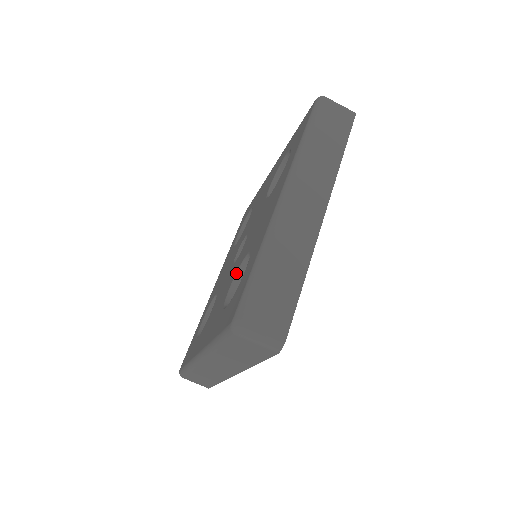
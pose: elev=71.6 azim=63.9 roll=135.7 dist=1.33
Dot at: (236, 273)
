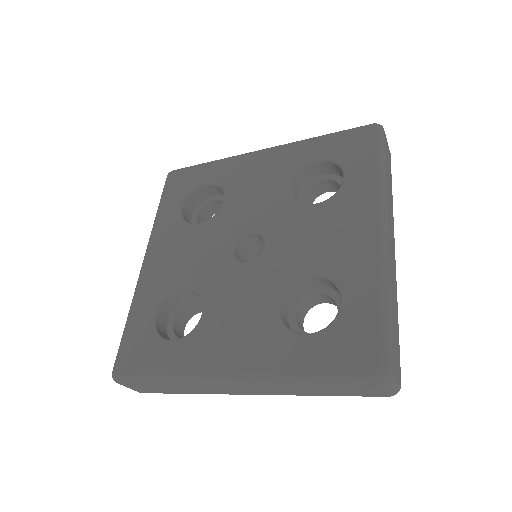
Dot at: (197, 291)
